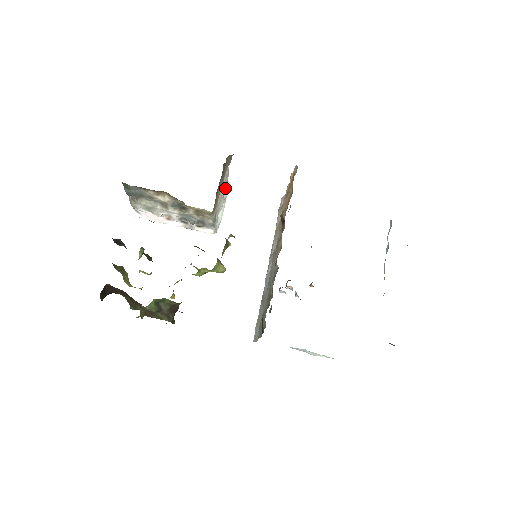
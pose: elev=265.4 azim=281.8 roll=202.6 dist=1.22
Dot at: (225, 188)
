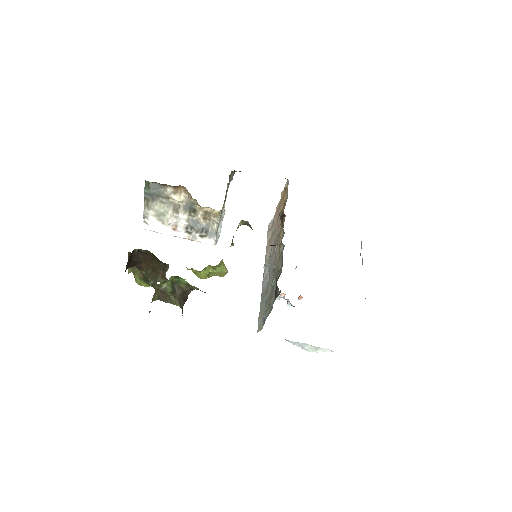
Dot at: (224, 206)
